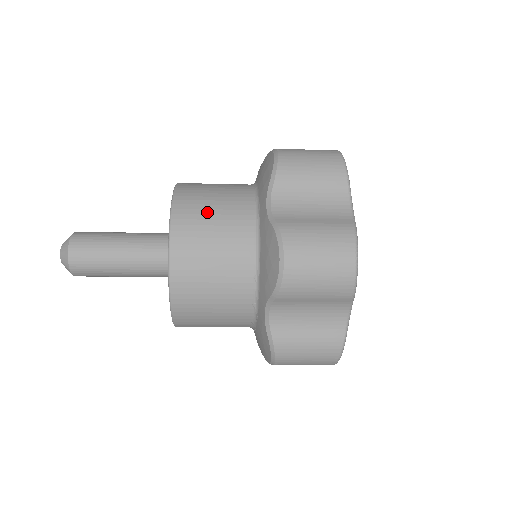
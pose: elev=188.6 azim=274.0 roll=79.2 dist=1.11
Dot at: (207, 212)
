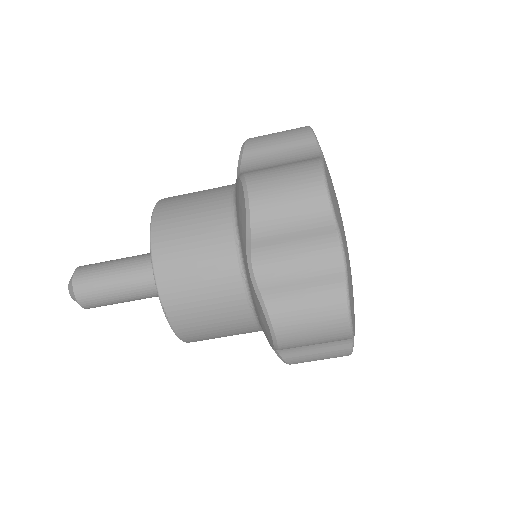
Dot at: (187, 199)
